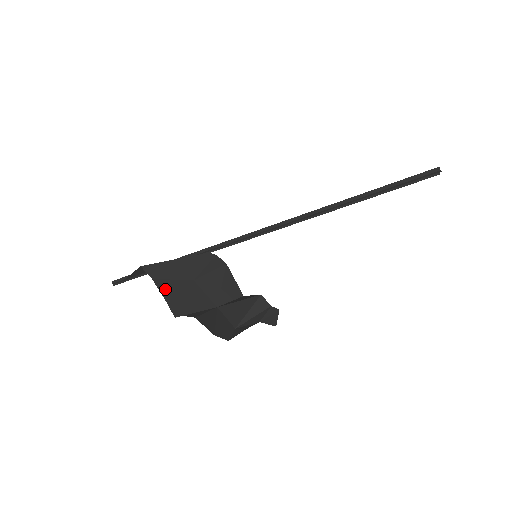
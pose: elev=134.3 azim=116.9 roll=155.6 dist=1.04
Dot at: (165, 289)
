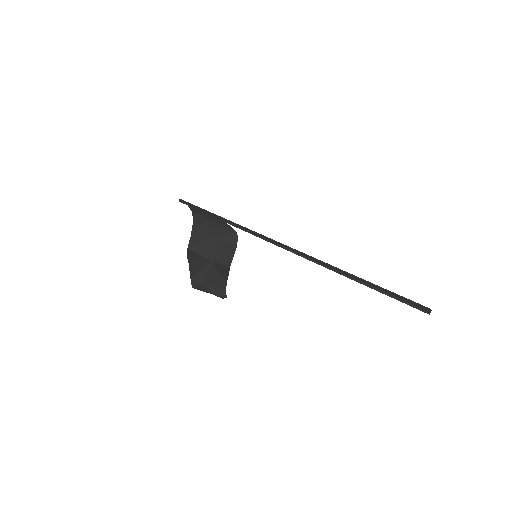
Dot at: (195, 231)
